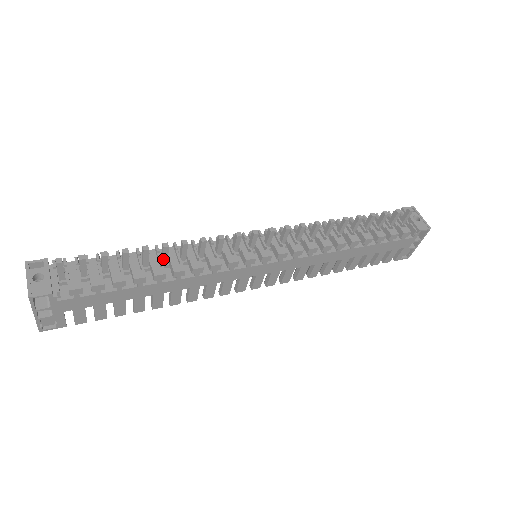
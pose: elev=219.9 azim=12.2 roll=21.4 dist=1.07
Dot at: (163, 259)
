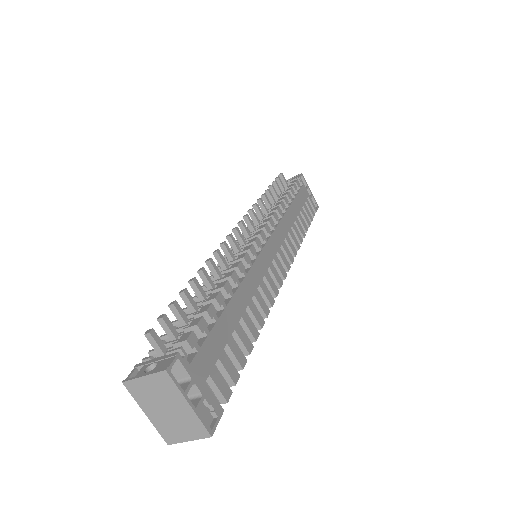
Dot at: (212, 287)
